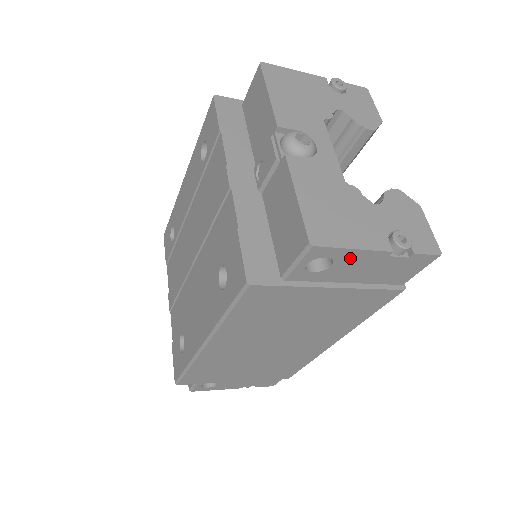
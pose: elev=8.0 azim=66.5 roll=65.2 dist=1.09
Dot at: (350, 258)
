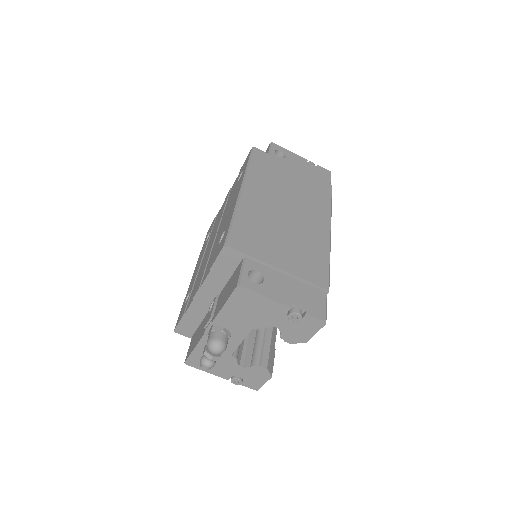
Dot at: (291, 156)
